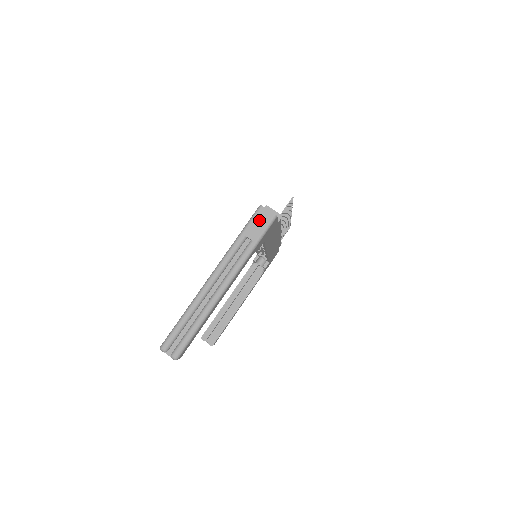
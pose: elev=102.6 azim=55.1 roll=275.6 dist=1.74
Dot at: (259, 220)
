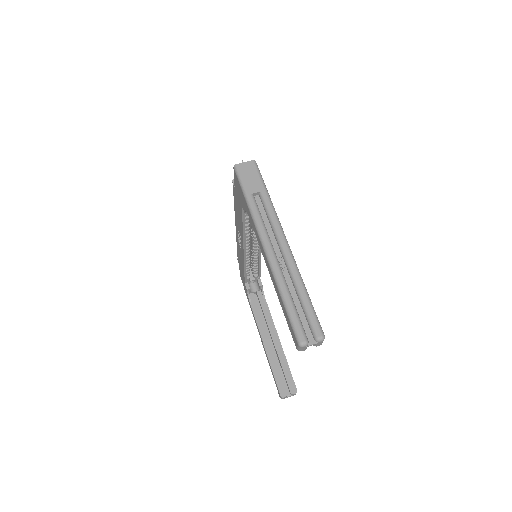
Dot at: (247, 174)
